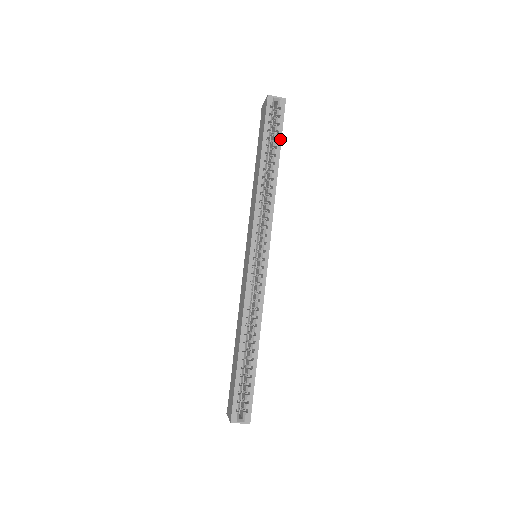
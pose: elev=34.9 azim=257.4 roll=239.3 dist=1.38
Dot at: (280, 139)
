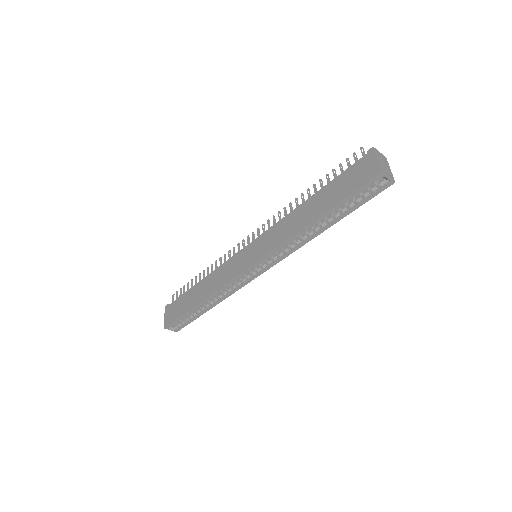
Dot at: (353, 210)
